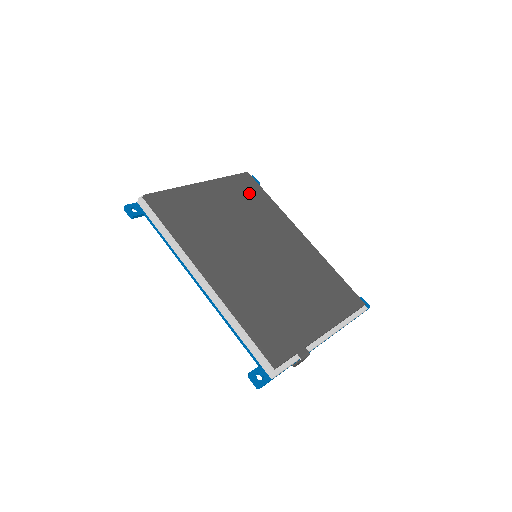
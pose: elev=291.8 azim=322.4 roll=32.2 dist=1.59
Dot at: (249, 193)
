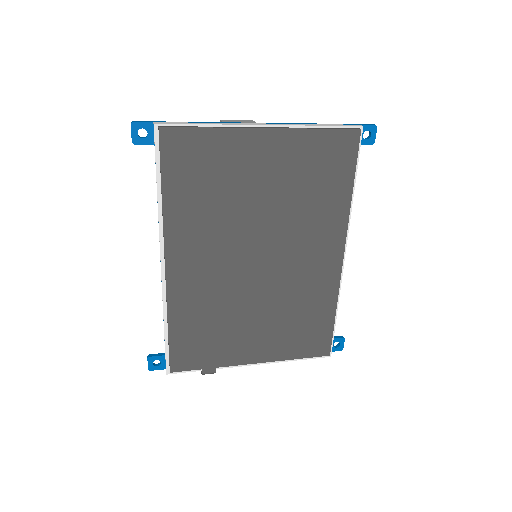
Dot at: (326, 170)
